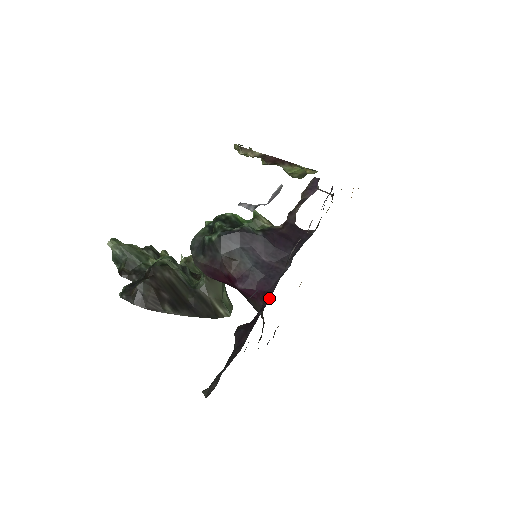
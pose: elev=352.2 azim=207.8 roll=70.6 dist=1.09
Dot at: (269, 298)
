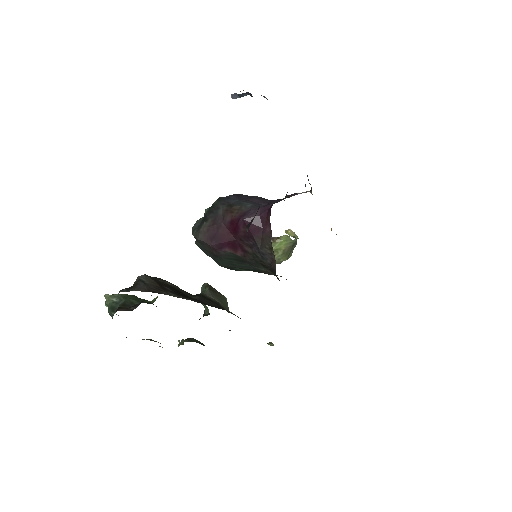
Dot at: occluded
